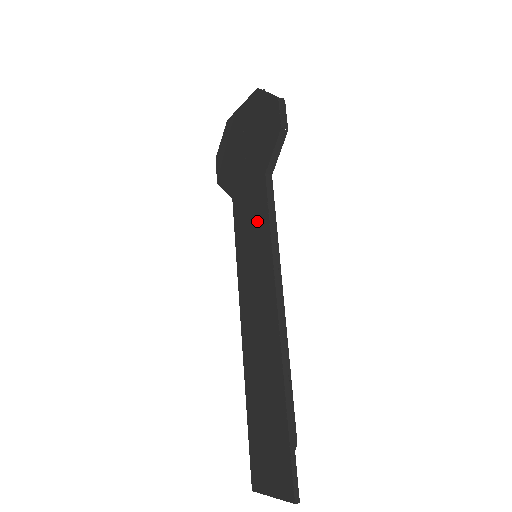
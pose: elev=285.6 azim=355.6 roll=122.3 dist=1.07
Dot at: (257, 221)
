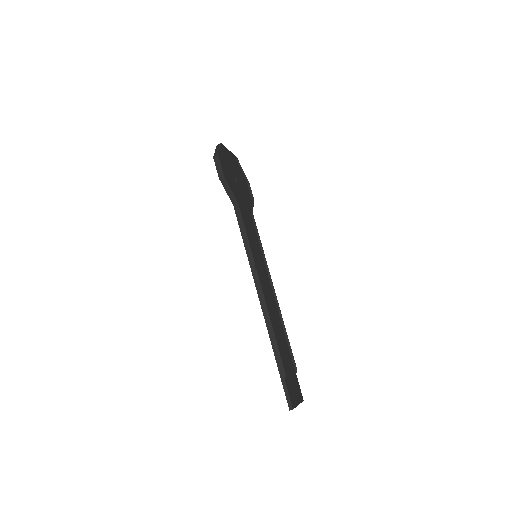
Dot at: occluded
